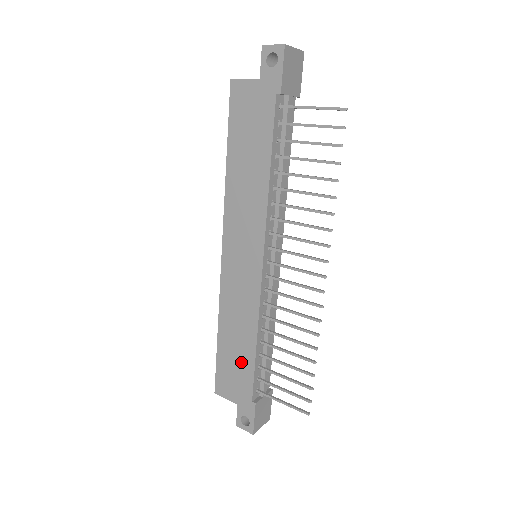
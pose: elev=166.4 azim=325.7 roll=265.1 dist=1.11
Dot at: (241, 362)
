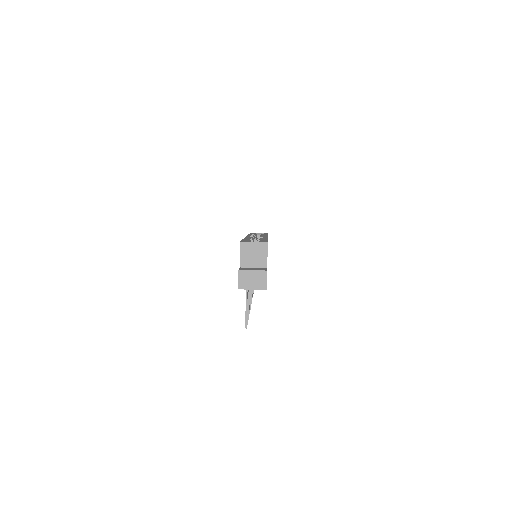
Dot at: occluded
